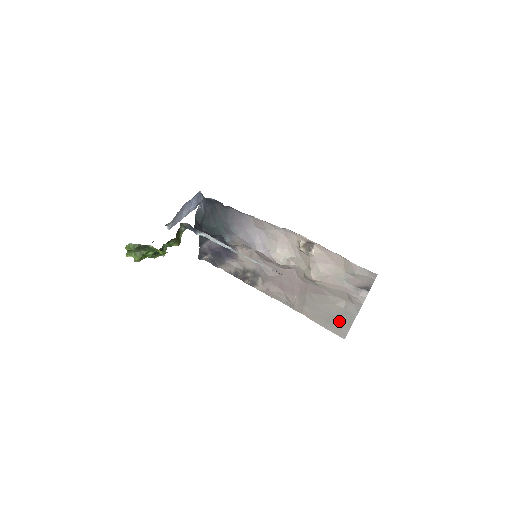
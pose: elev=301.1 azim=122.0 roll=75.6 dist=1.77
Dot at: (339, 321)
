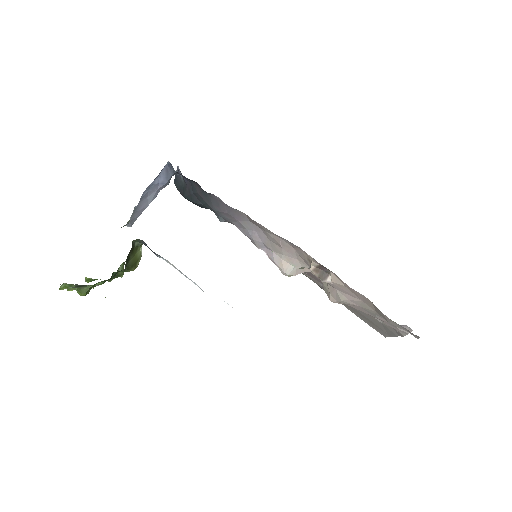
Dot at: (377, 326)
